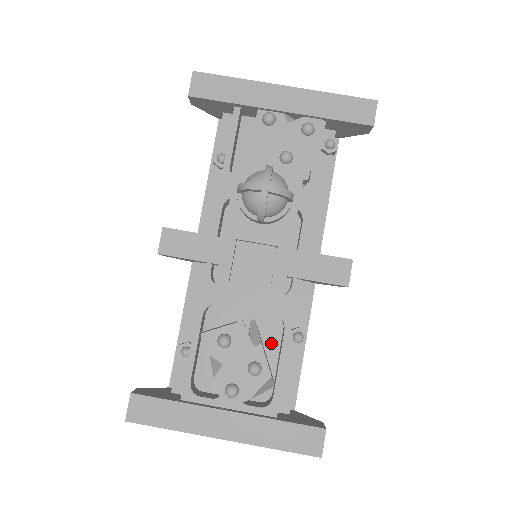
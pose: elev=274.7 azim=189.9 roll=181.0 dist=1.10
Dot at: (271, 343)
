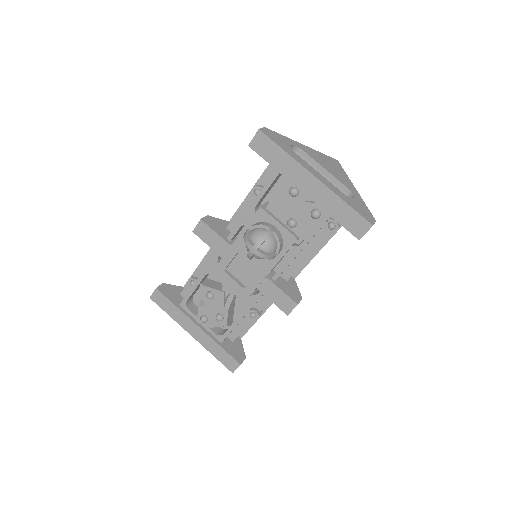
Dot at: (239, 307)
